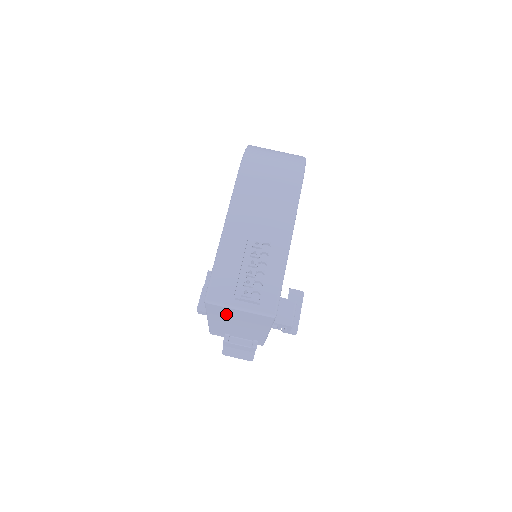
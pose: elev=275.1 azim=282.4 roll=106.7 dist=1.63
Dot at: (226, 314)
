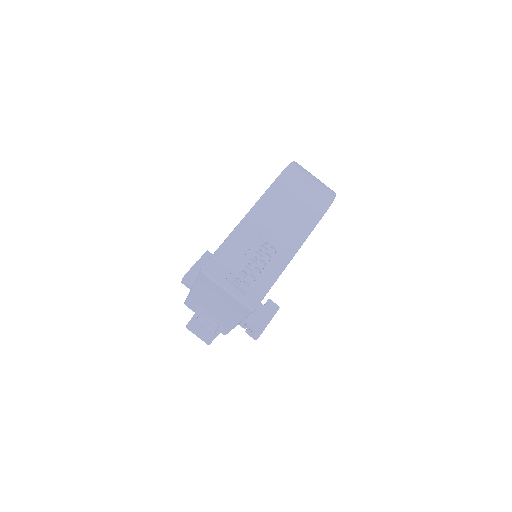
Dot at: (212, 290)
